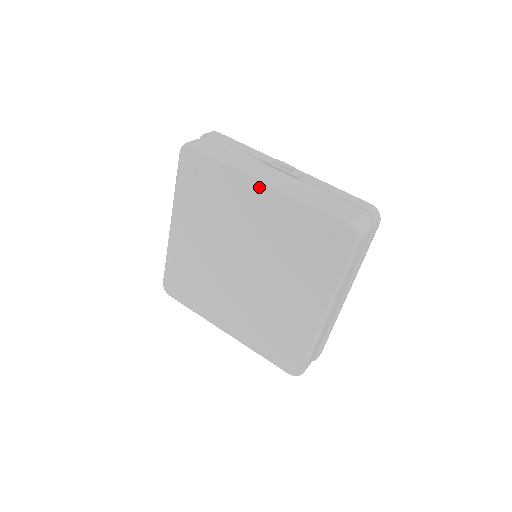
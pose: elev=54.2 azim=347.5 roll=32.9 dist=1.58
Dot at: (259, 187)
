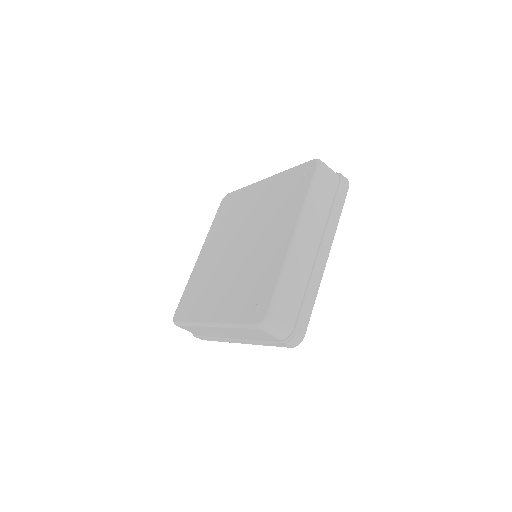
Dot at: (262, 183)
